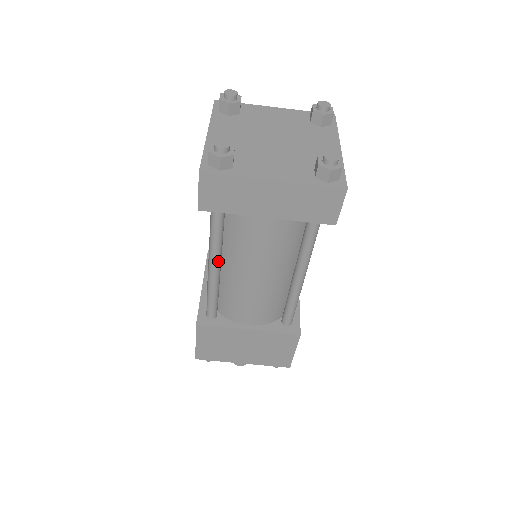
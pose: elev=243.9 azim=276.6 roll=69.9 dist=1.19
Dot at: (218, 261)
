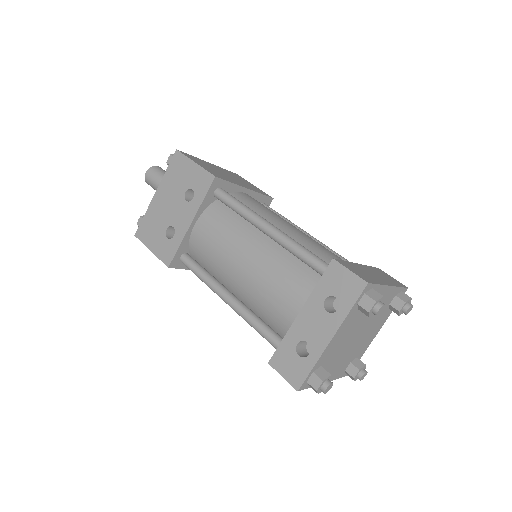
Dot at: occluded
